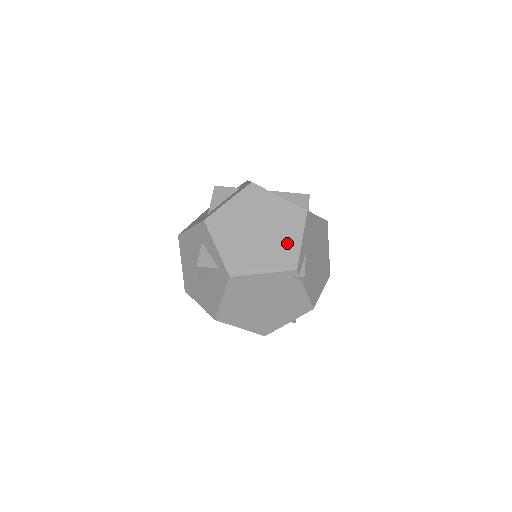
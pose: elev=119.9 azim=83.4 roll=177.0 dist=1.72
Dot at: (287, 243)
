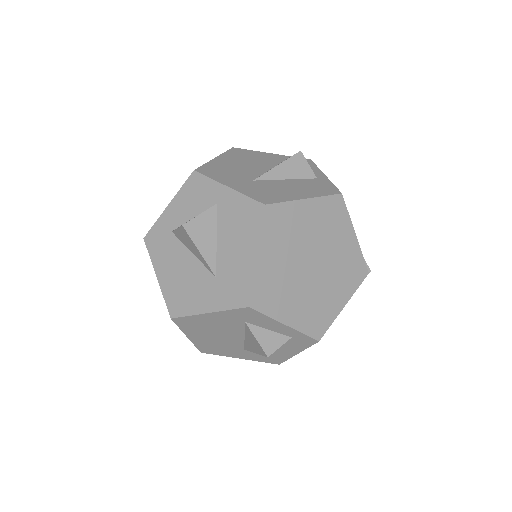
Dot at: (346, 252)
